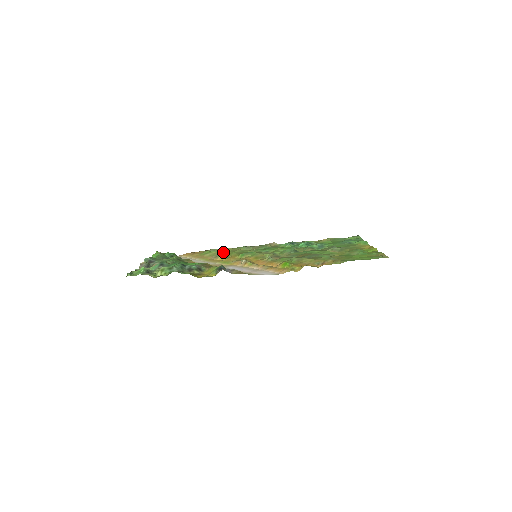
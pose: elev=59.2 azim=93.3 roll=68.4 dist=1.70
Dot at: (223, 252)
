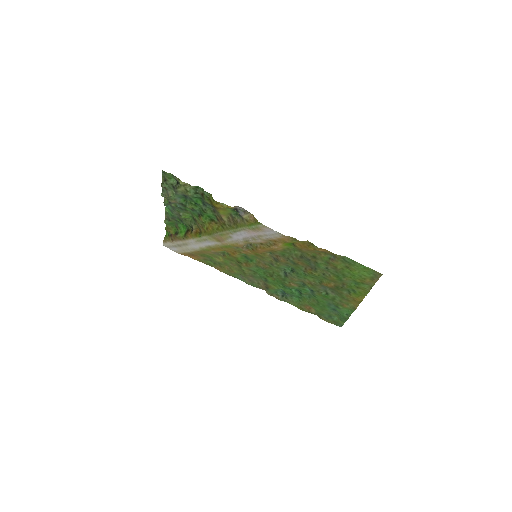
Dot at: (223, 258)
